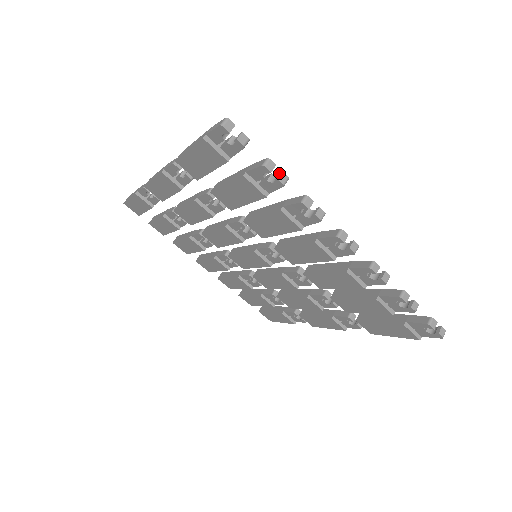
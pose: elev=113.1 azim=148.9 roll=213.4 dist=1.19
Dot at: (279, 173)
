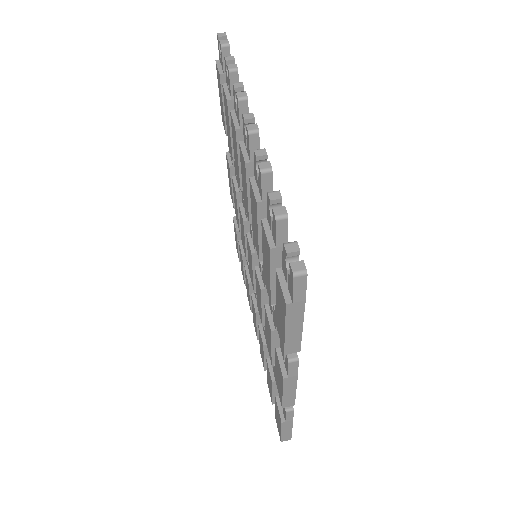
Dot at: (235, 67)
